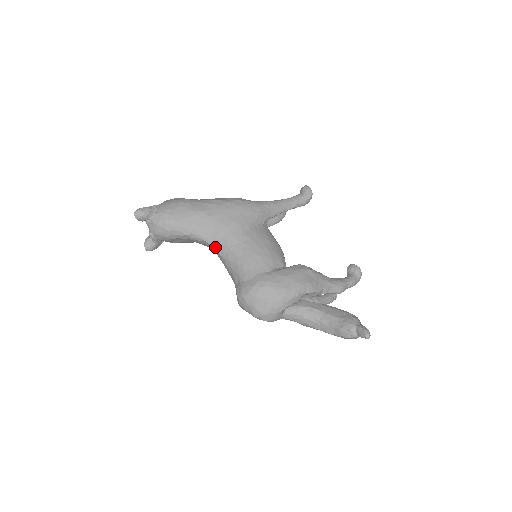
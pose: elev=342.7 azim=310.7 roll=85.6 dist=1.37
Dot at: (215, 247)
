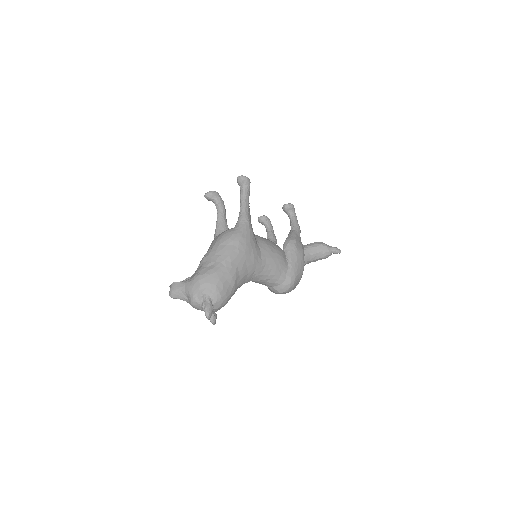
Dot at: occluded
